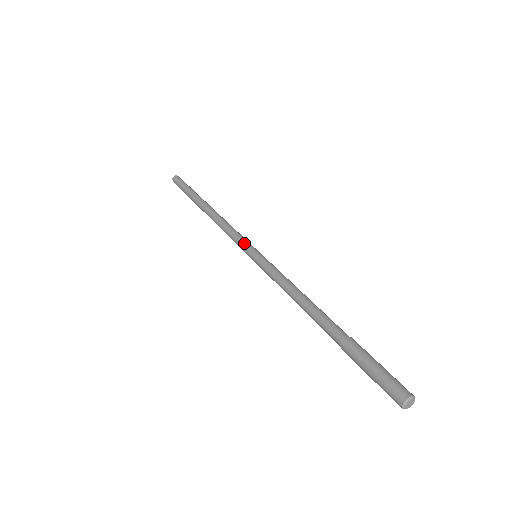
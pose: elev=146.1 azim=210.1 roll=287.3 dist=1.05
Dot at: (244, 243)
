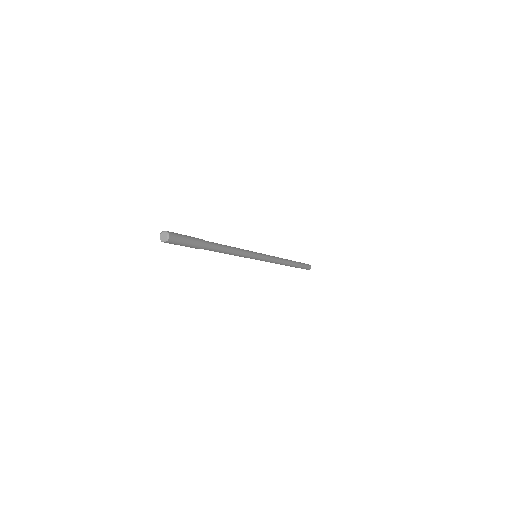
Dot at: occluded
